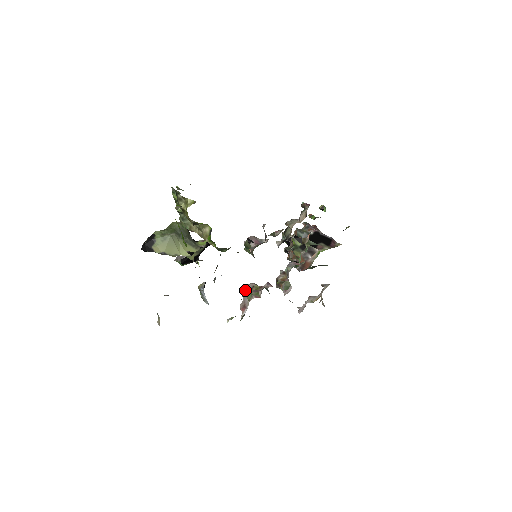
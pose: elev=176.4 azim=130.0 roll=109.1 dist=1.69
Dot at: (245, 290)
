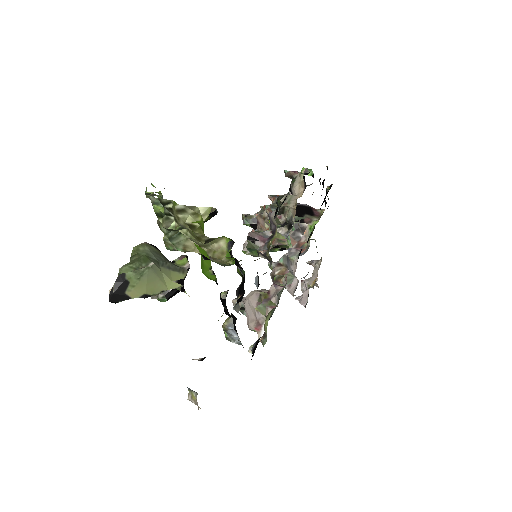
Dot at: (252, 303)
